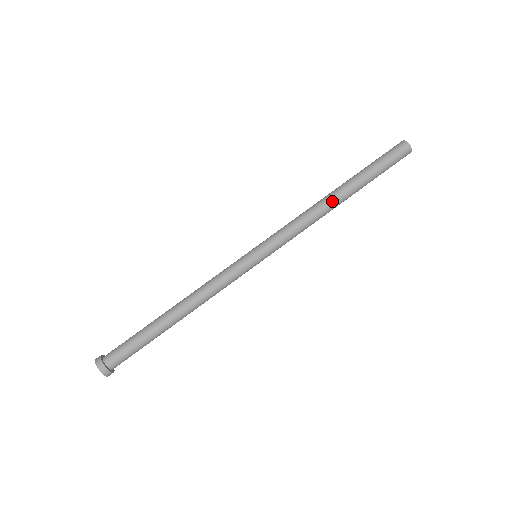
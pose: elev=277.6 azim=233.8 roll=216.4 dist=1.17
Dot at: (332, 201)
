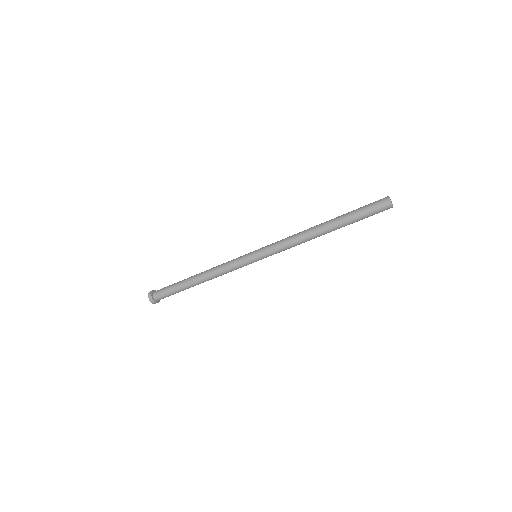
Dot at: (318, 235)
